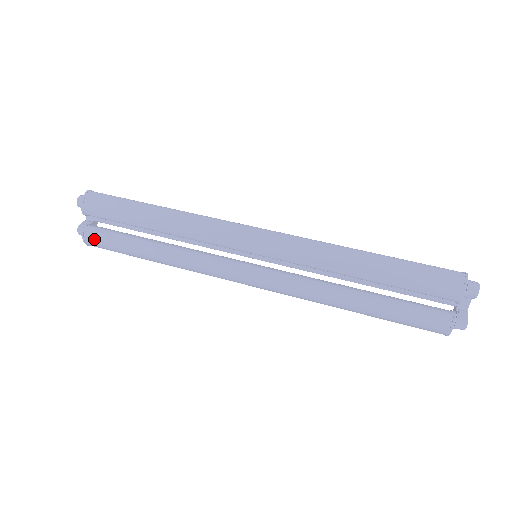
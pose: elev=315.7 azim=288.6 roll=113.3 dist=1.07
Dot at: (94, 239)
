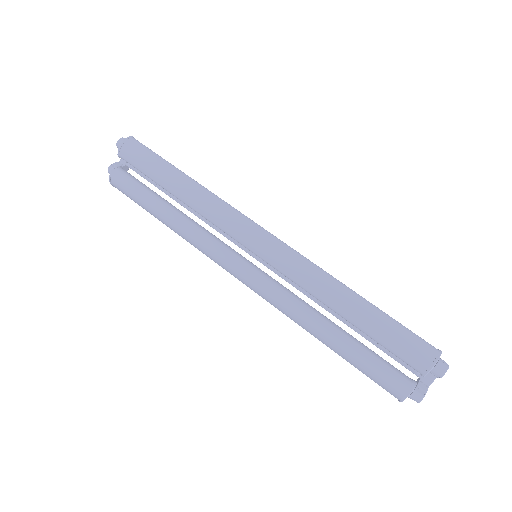
Dot at: (119, 182)
